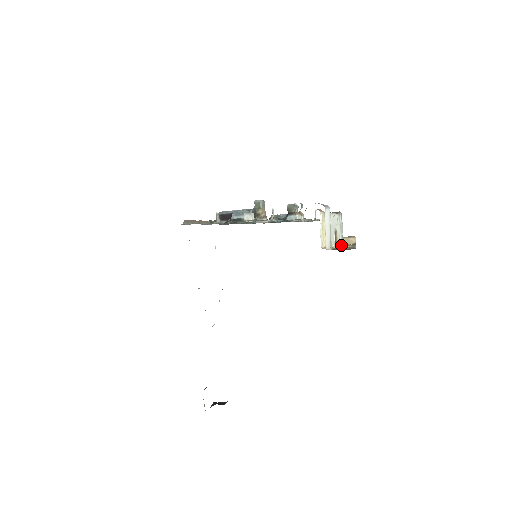
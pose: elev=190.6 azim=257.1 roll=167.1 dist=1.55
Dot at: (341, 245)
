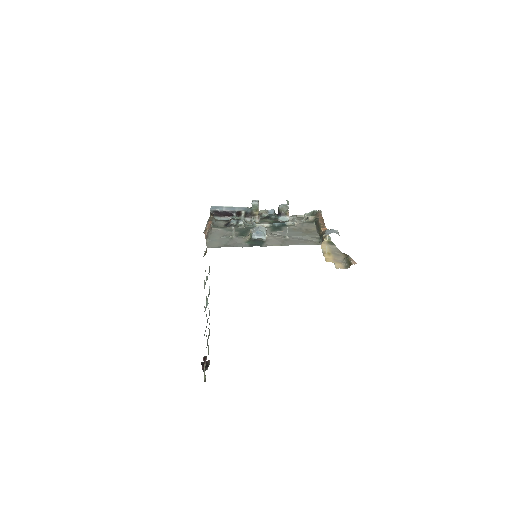
Dot at: occluded
